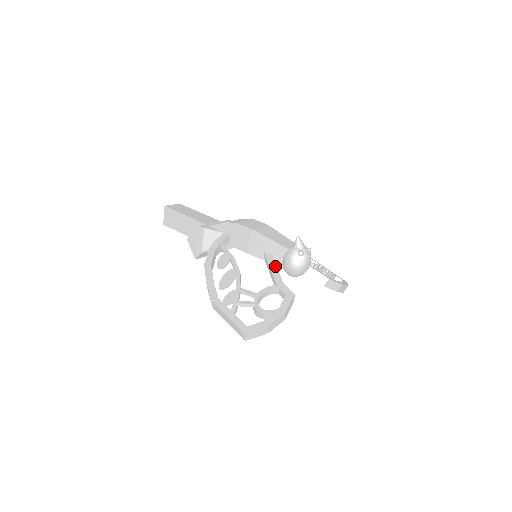
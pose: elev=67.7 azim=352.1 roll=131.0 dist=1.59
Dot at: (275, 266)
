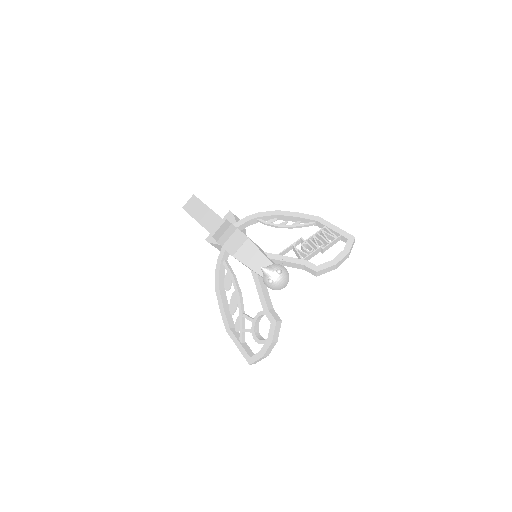
Dot at: (260, 288)
